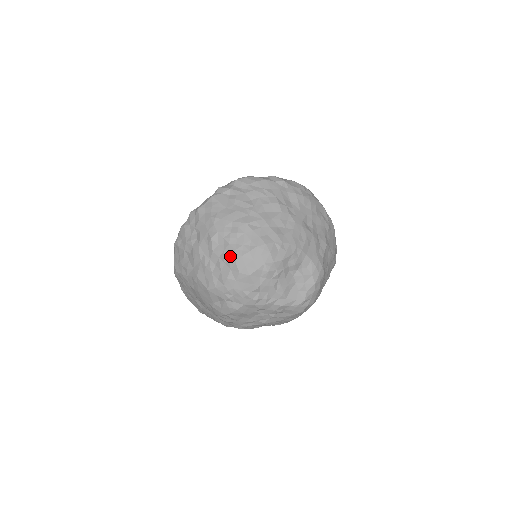
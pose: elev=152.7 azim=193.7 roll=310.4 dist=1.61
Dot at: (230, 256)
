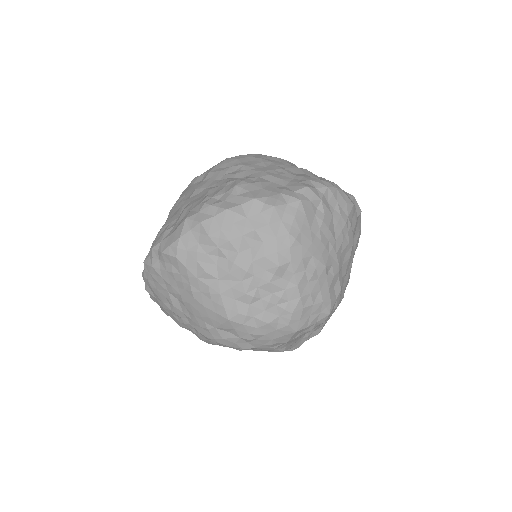
Dot at: (290, 301)
